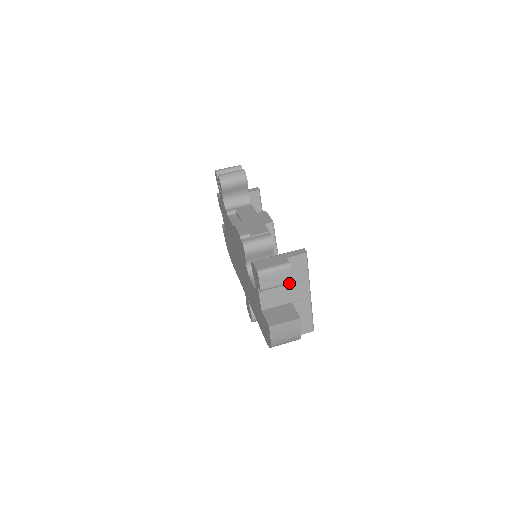
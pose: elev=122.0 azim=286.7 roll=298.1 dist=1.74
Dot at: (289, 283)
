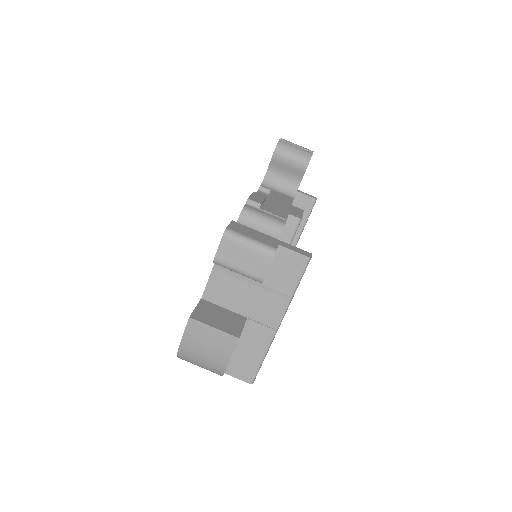
Dot at: (258, 279)
